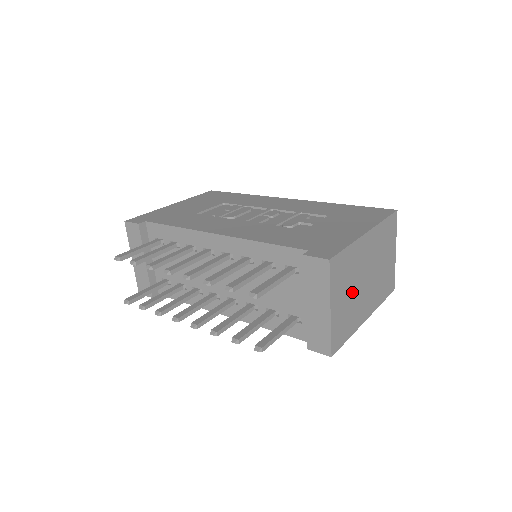
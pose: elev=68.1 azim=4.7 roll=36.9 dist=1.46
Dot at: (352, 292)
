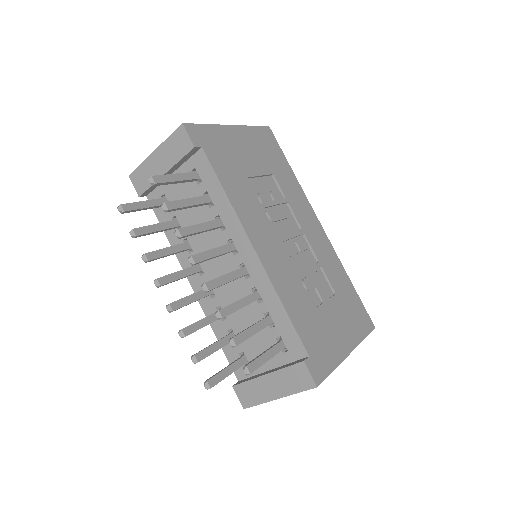
Dot at: occluded
